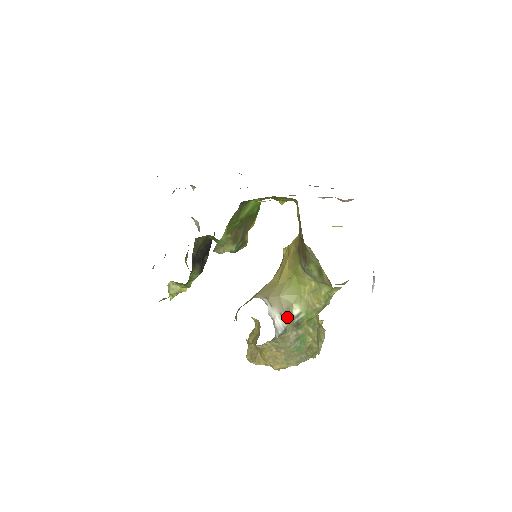
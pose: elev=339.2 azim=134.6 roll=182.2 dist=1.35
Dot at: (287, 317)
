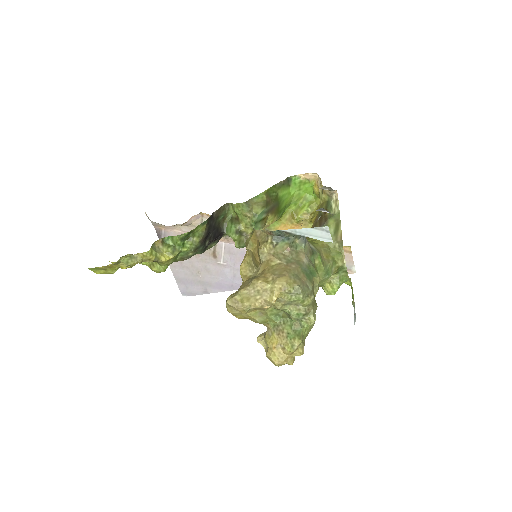
Dot at: occluded
